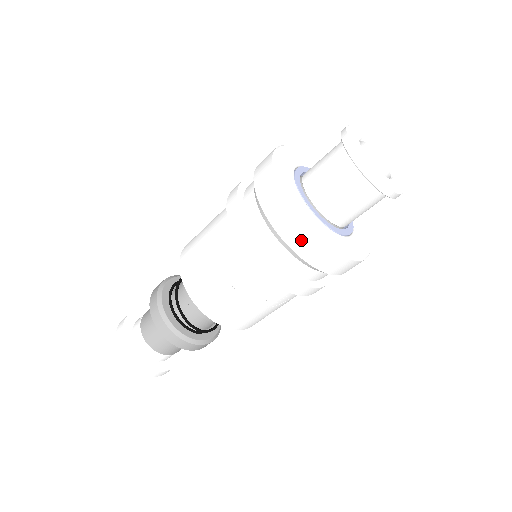
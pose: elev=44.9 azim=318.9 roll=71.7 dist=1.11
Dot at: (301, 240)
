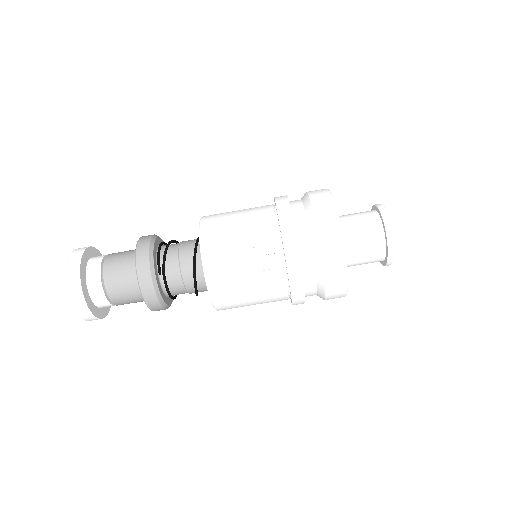
Dot at: (324, 206)
